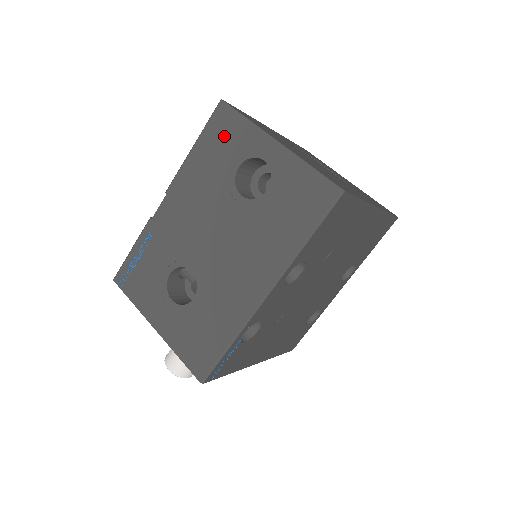
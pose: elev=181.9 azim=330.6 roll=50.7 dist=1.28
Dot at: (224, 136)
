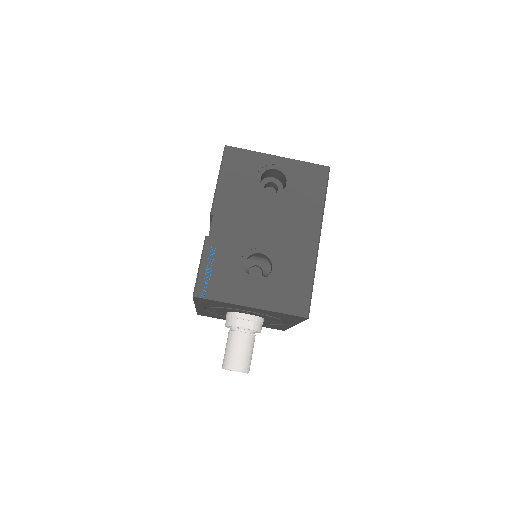
Dot at: (240, 165)
